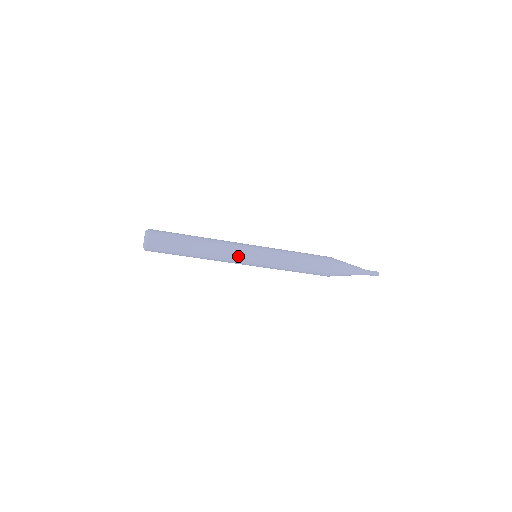
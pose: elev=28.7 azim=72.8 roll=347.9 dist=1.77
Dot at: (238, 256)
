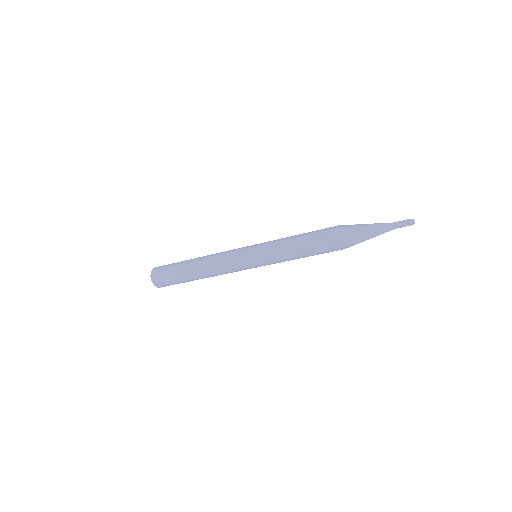
Dot at: (232, 264)
